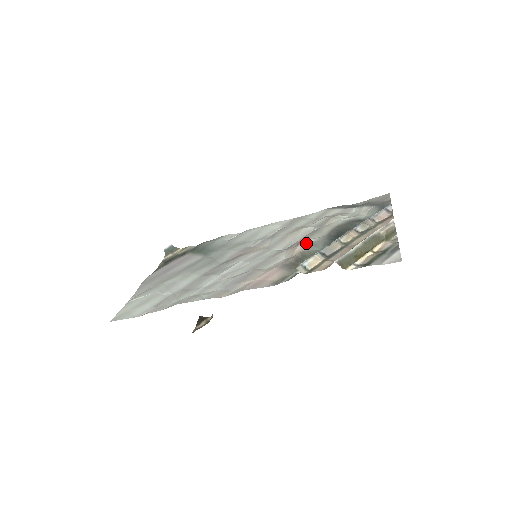
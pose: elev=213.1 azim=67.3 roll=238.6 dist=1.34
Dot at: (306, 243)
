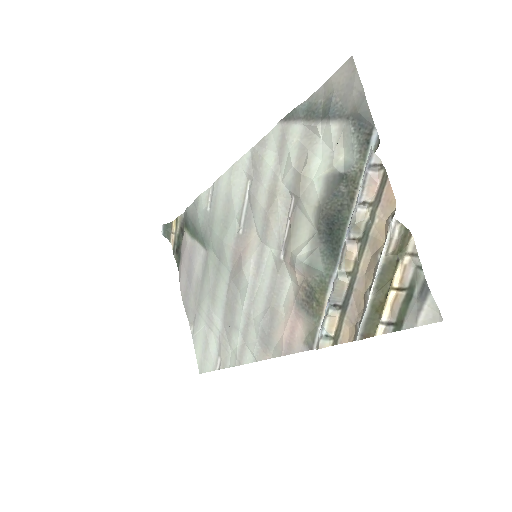
Dot at: (301, 266)
